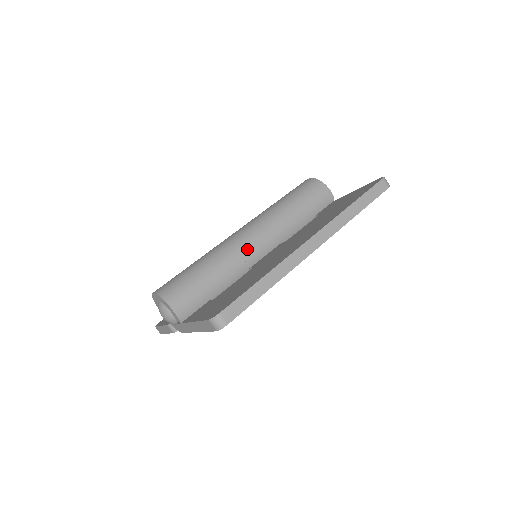
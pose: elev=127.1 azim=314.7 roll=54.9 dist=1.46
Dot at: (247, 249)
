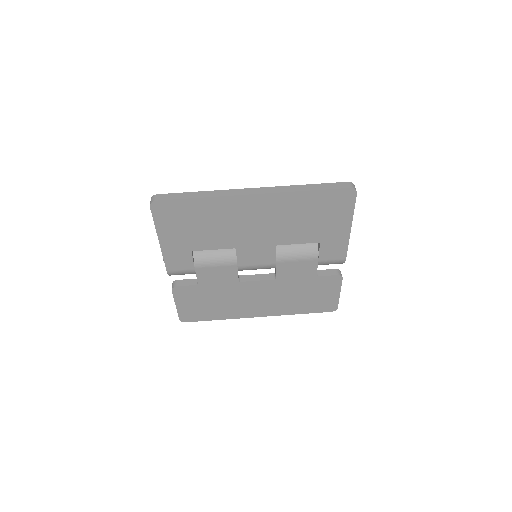
Dot at: occluded
